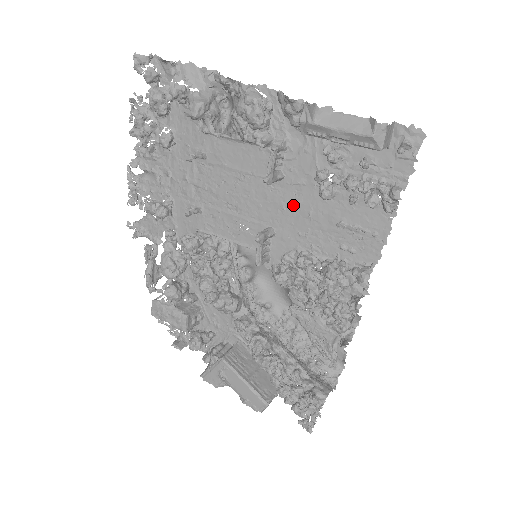
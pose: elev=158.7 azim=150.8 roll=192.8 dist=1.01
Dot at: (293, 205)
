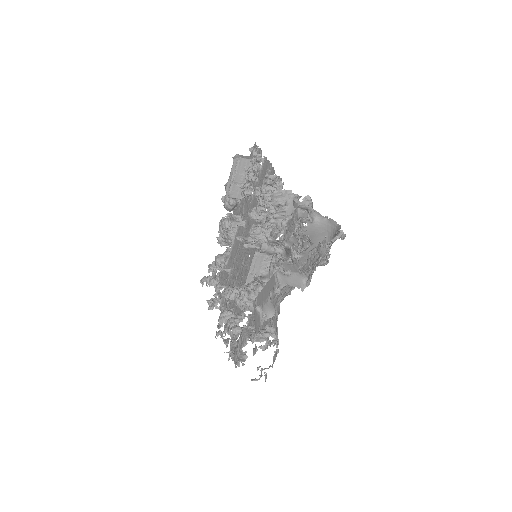
Dot at: (252, 219)
